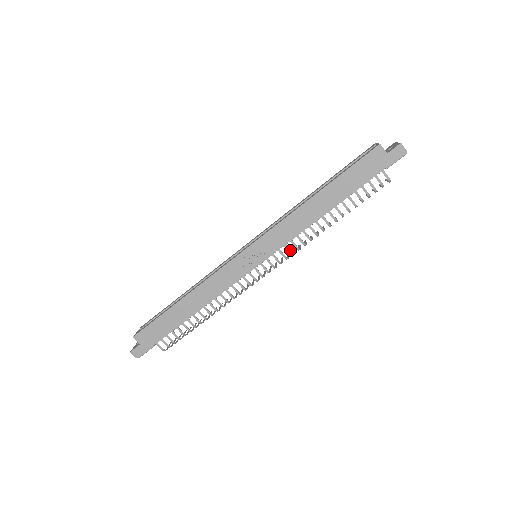
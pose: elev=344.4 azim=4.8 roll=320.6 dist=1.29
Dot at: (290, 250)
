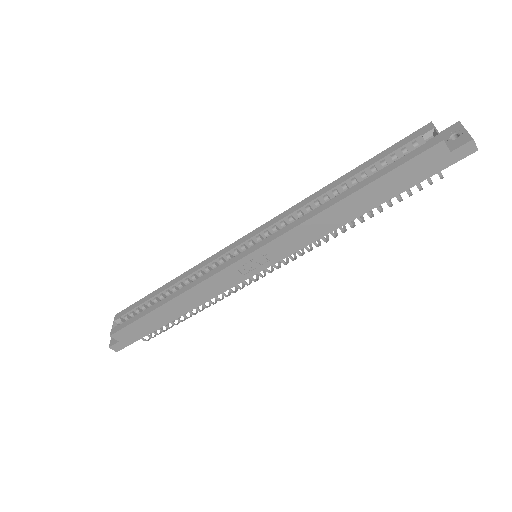
Dot at: (300, 253)
